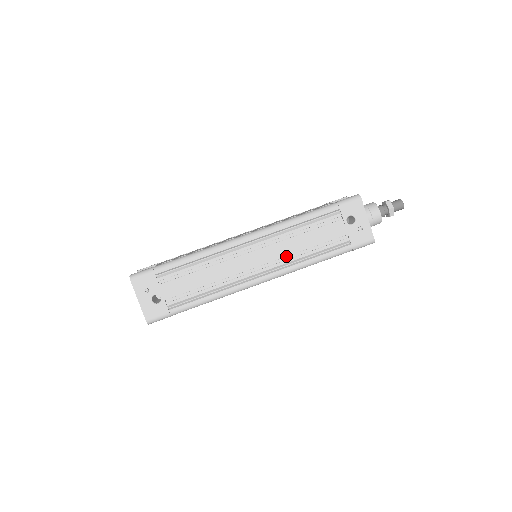
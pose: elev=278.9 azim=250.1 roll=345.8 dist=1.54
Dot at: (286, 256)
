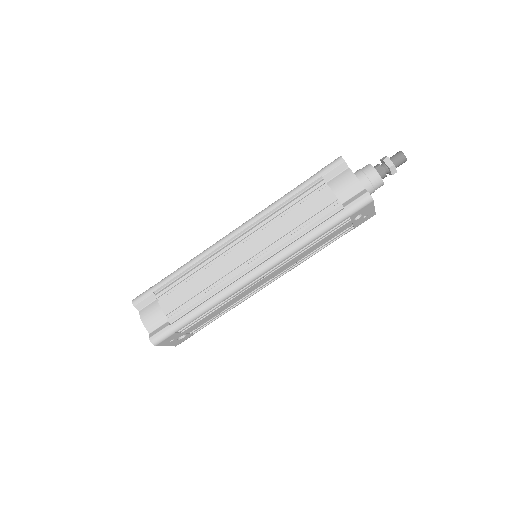
Dot at: (294, 263)
